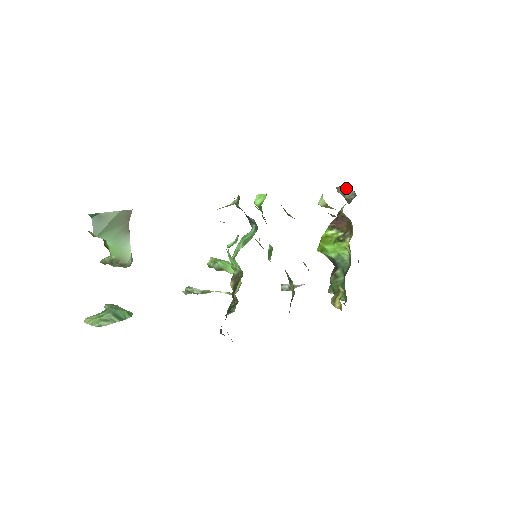
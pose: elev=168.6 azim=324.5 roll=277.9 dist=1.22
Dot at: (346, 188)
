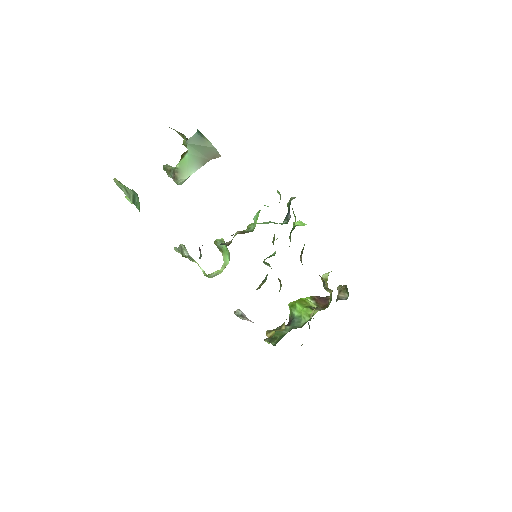
Dot at: (346, 289)
